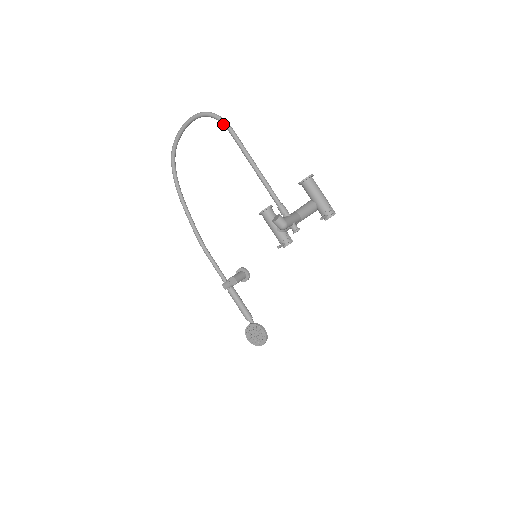
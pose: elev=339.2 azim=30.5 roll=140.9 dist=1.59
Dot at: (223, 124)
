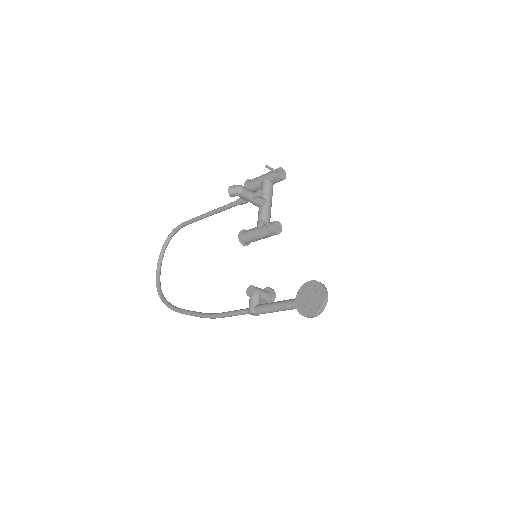
Dot at: (178, 227)
